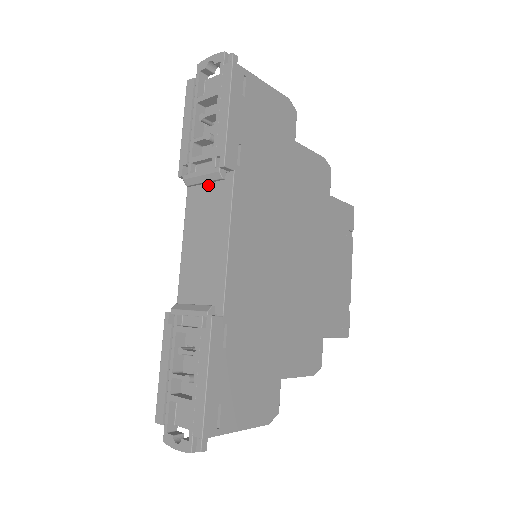
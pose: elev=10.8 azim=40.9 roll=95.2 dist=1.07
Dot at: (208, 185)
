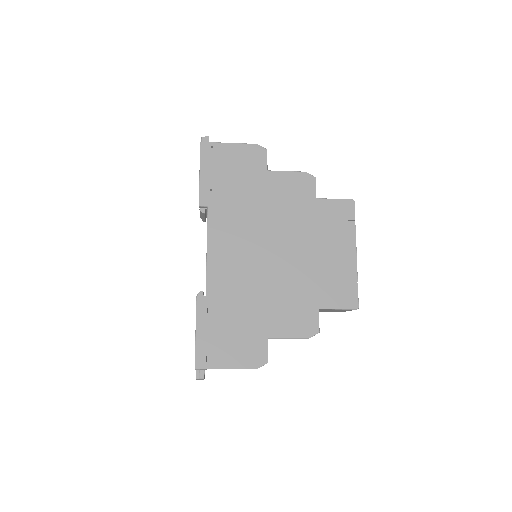
Dot at: occluded
